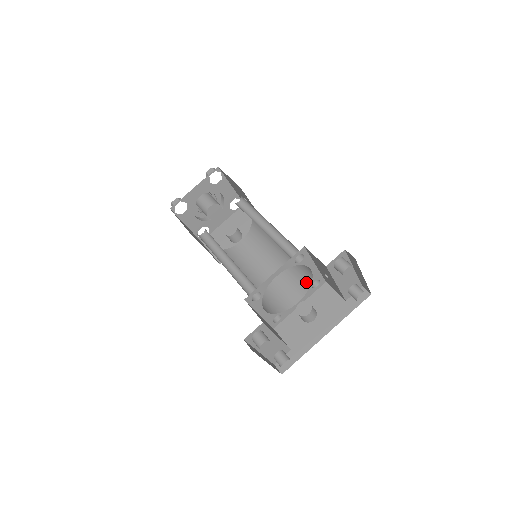
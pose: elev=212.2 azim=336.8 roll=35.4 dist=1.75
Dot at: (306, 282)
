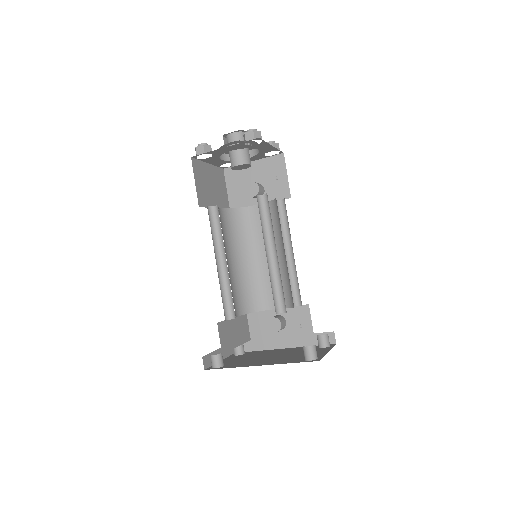
Dot at: (289, 301)
